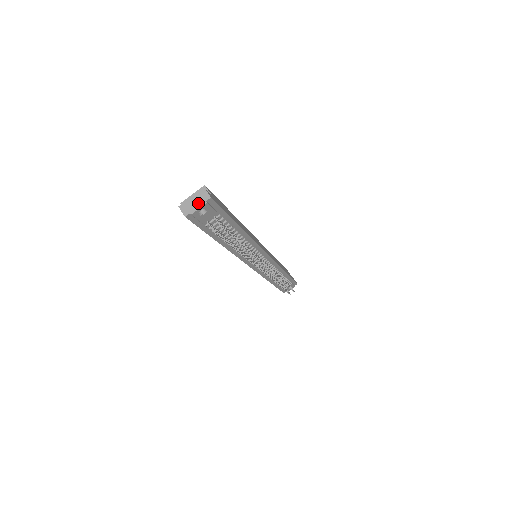
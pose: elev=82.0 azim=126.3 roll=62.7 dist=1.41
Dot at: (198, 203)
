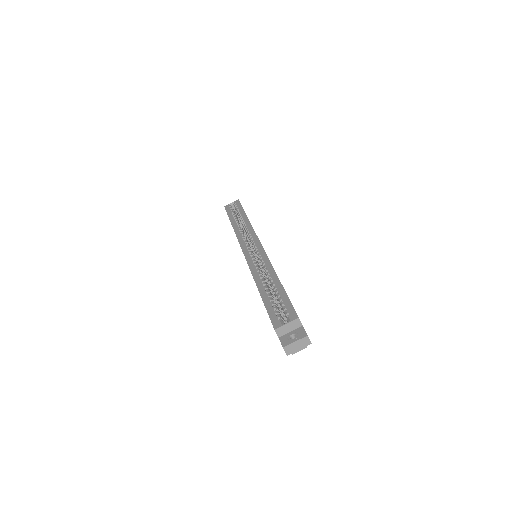
Dot at: (300, 347)
